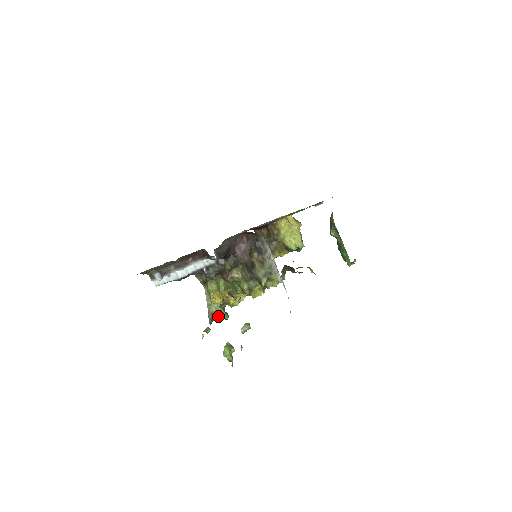
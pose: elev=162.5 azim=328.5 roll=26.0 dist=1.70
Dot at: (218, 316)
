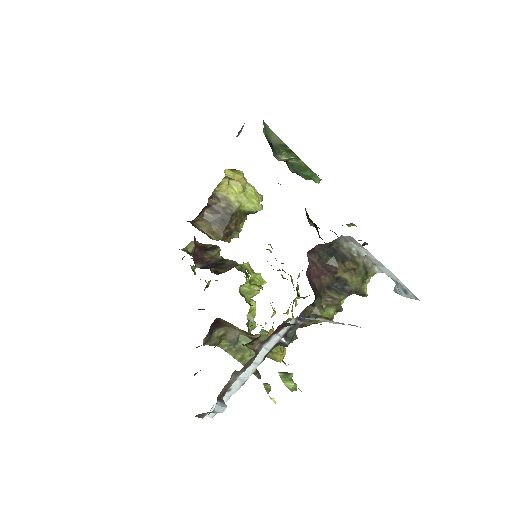
Dot at: occluded
